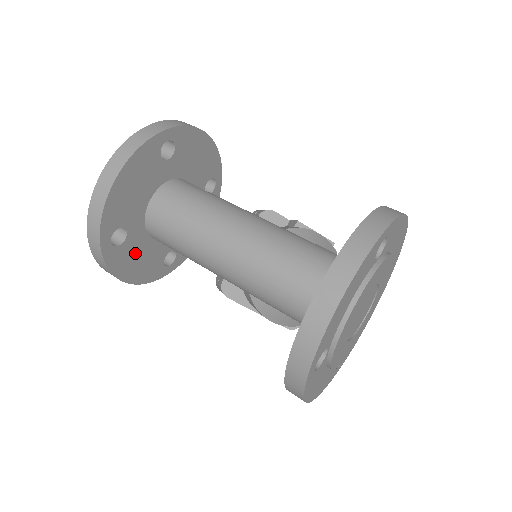
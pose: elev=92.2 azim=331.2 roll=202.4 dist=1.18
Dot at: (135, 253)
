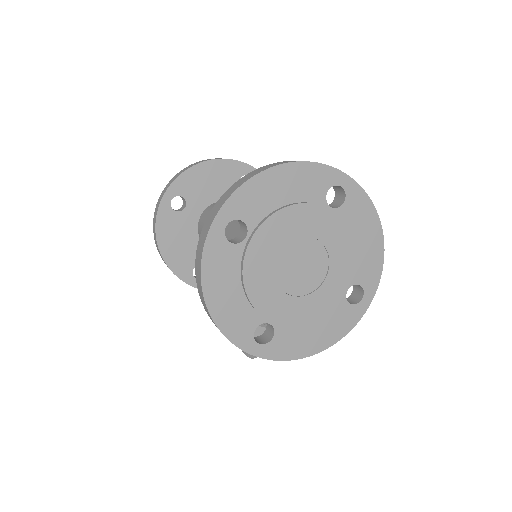
Dot at: (180, 231)
